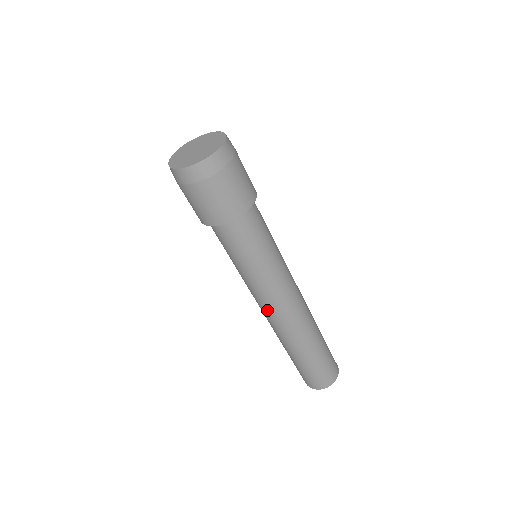
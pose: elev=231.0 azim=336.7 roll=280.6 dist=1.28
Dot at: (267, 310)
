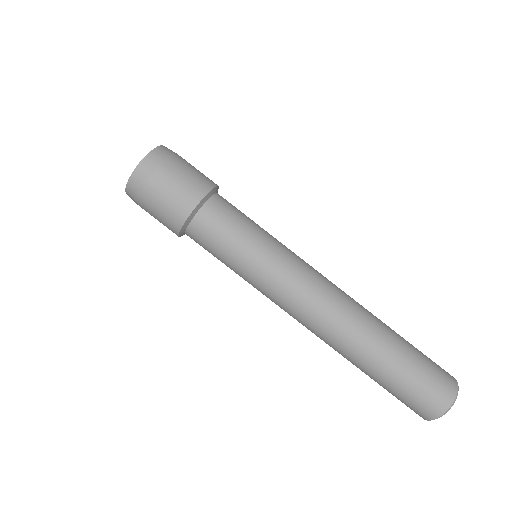
Dot at: (294, 314)
